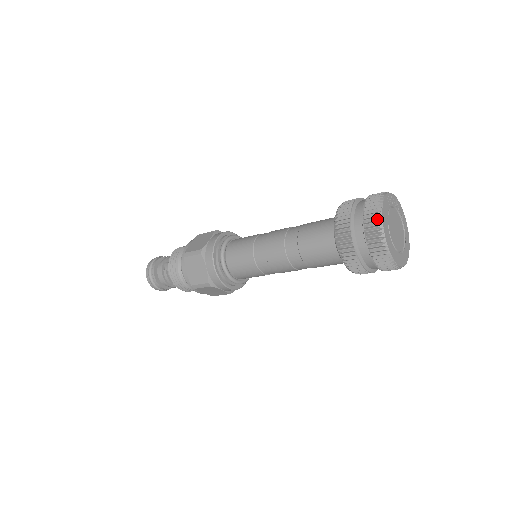
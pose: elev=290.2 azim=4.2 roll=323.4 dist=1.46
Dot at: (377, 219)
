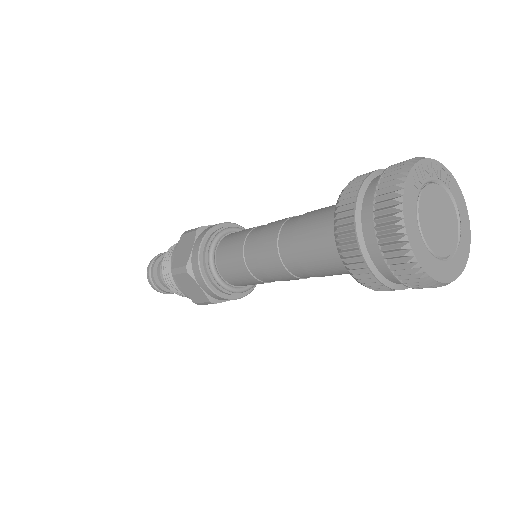
Dot at: (397, 234)
